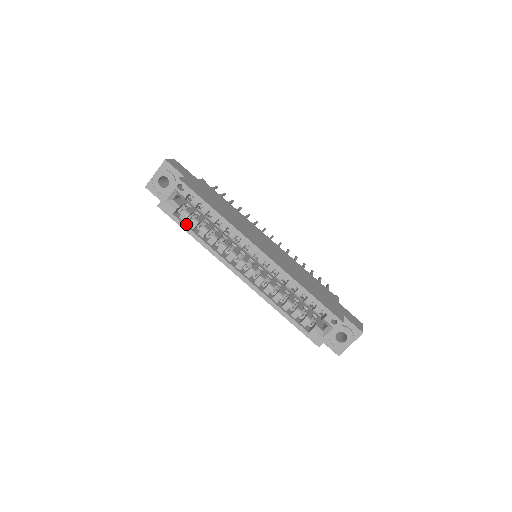
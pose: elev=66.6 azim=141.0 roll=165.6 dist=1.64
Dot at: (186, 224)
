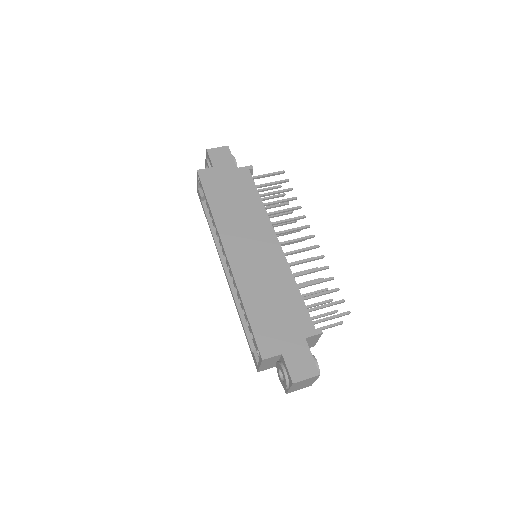
Dot at: (208, 212)
